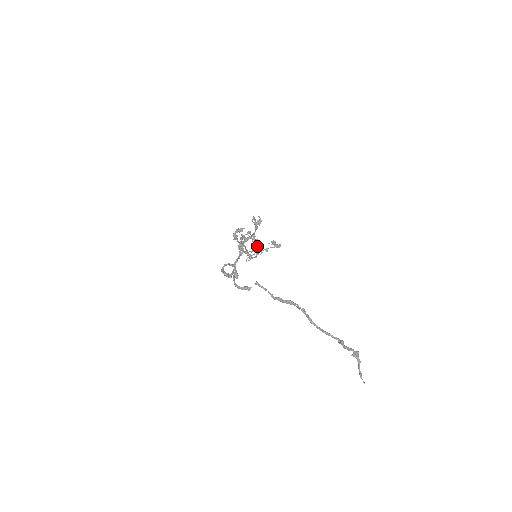
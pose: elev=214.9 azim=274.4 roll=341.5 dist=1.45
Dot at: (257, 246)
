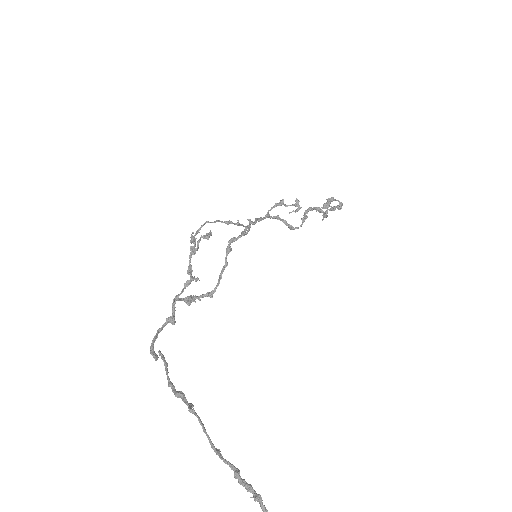
Dot at: (307, 212)
